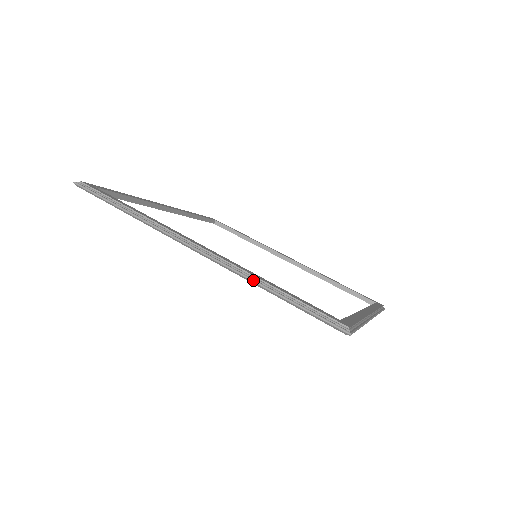
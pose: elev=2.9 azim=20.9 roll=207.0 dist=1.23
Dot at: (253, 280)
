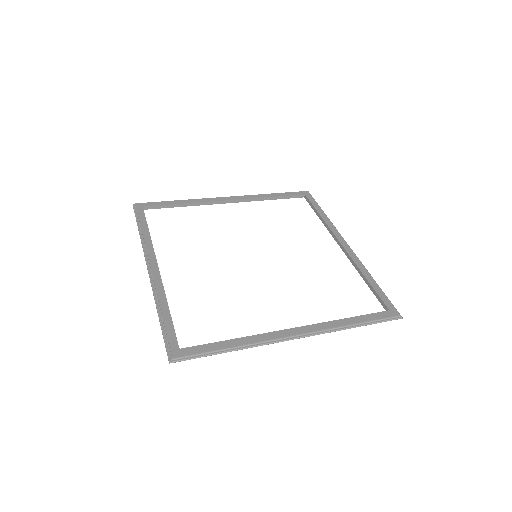
Dot at: (155, 303)
